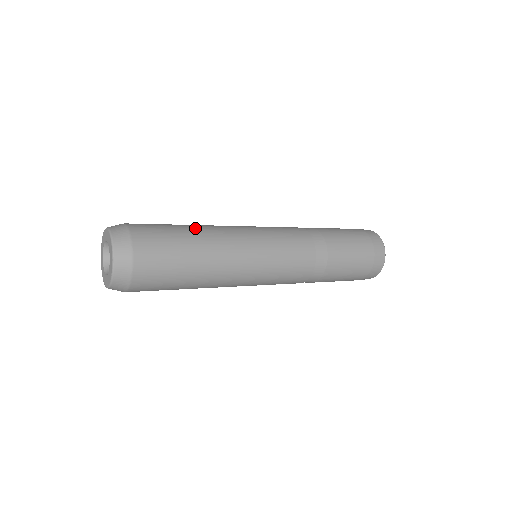
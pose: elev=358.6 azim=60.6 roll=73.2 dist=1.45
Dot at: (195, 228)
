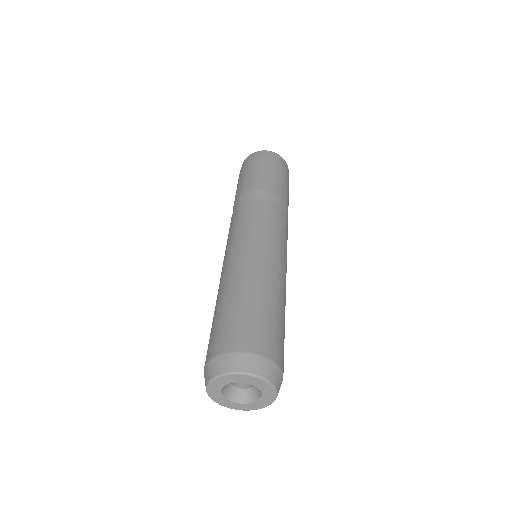
Dot at: (281, 303)
